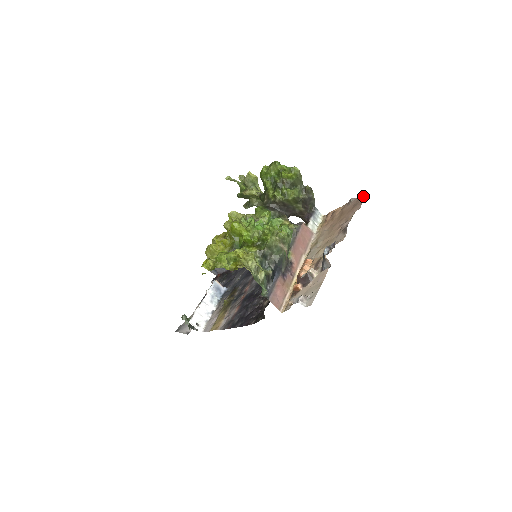
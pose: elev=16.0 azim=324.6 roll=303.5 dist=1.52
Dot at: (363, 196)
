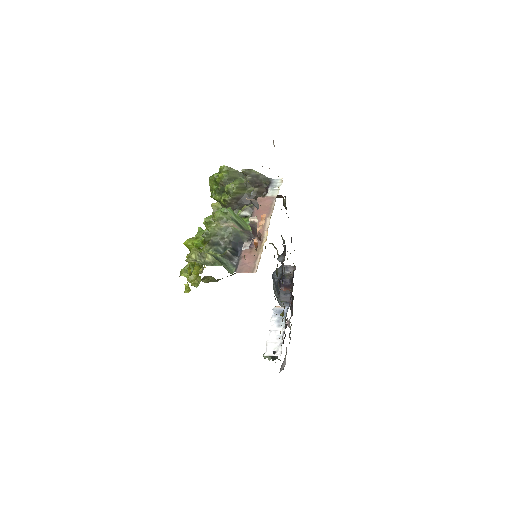
Dot at: occluded
